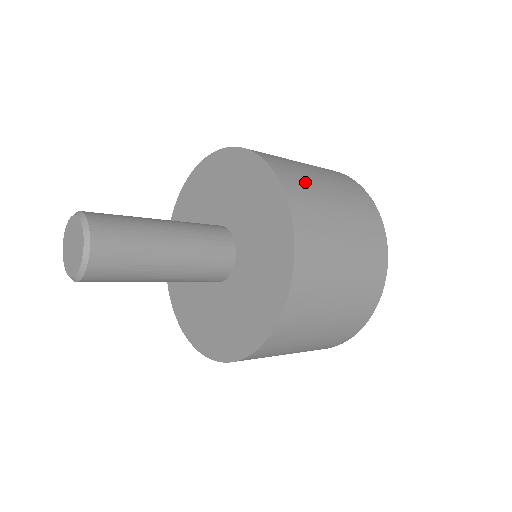
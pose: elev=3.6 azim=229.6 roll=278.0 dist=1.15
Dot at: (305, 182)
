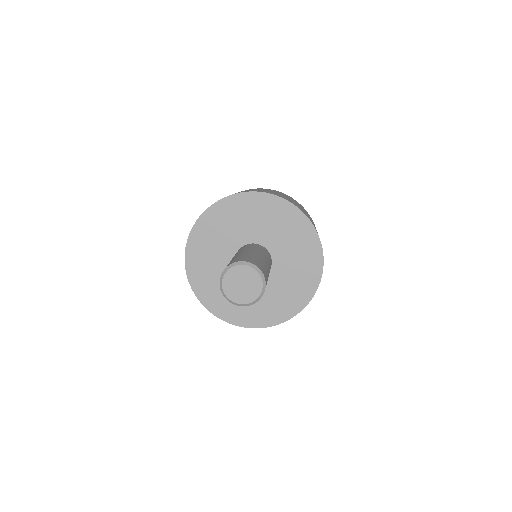
Dot at: occluded
